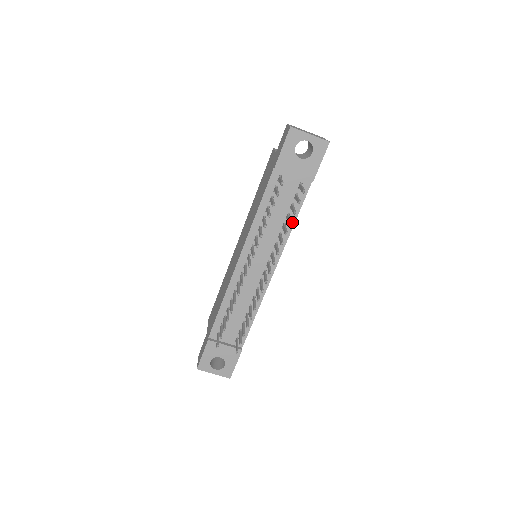
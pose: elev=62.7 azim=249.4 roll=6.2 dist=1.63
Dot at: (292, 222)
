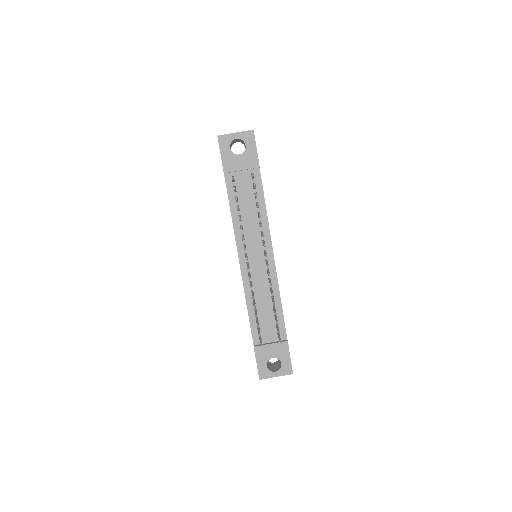
Dot at: (263, 208)
